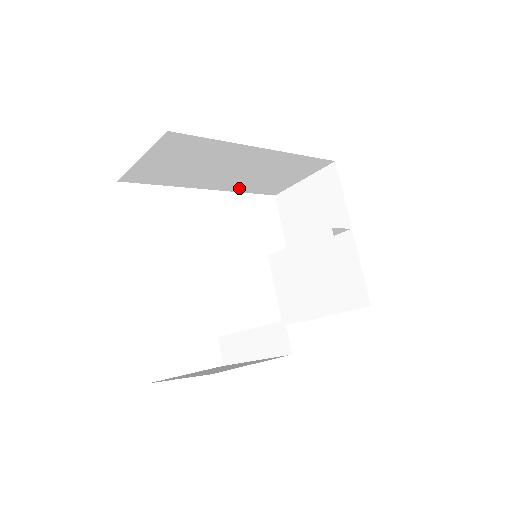
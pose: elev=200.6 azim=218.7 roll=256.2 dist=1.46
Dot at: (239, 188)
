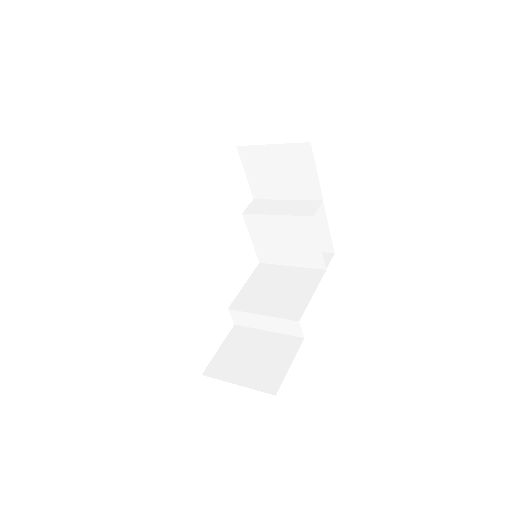
Dot at: occluded
